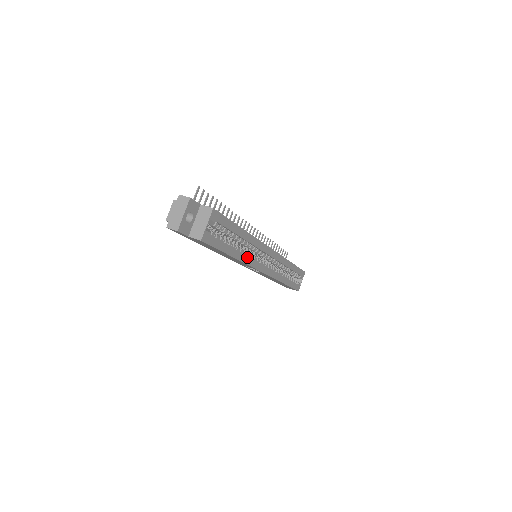
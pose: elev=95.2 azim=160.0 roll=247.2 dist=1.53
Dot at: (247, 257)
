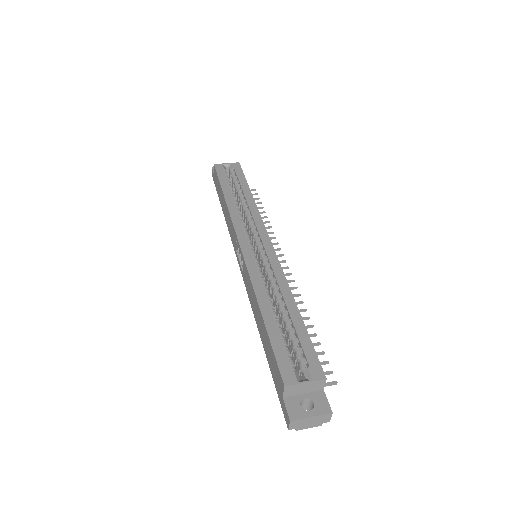
Dot at: (236, 212)
